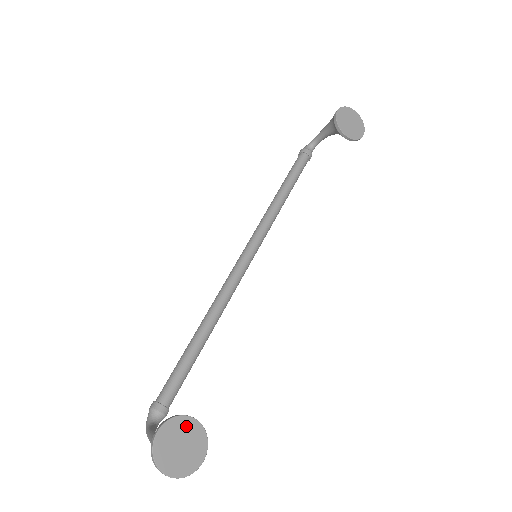
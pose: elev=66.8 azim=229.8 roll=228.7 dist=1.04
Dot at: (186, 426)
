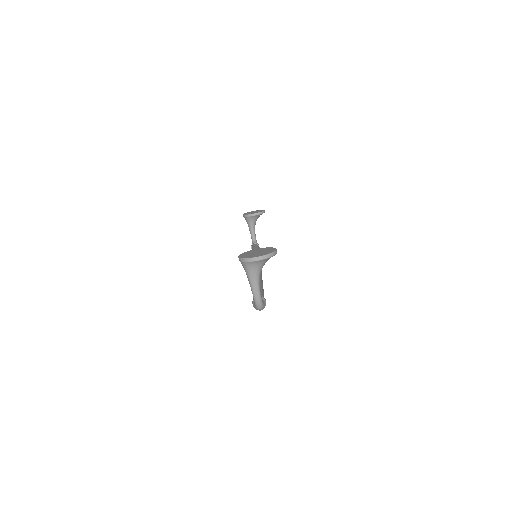
Dot at: (254, 251)
